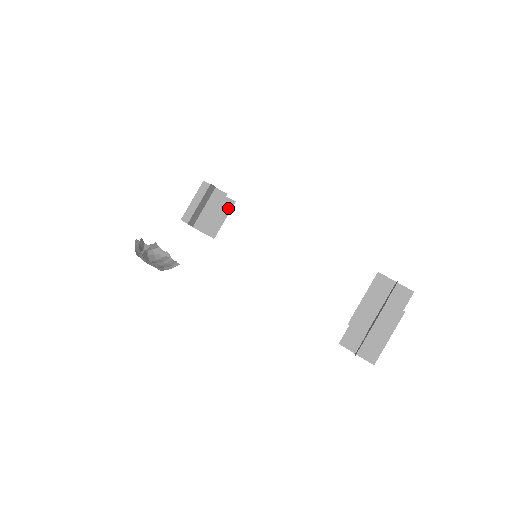
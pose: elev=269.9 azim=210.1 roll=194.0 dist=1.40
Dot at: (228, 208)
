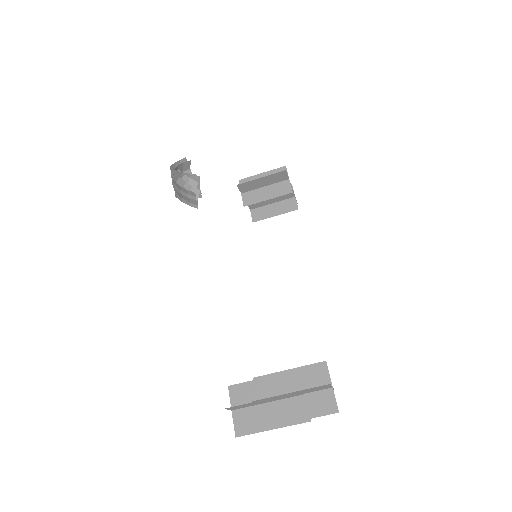
Dot at: (288, 209)
